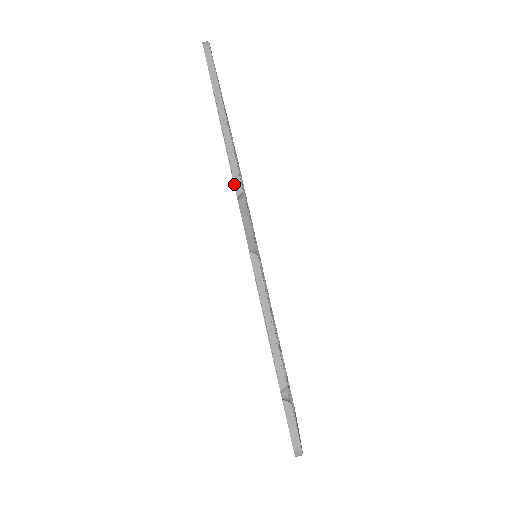
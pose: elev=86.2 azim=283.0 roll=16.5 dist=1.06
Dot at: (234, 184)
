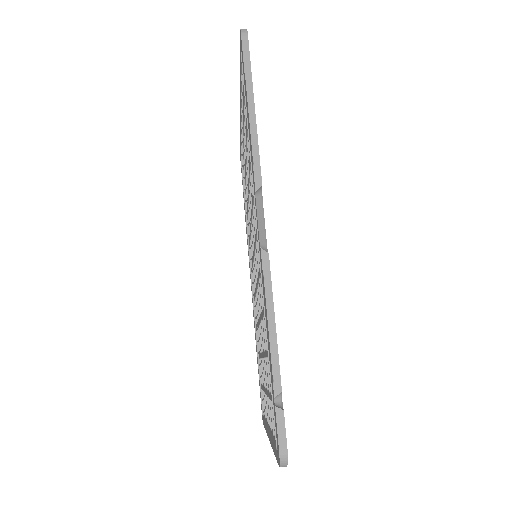
Dot at: (254, 177)
